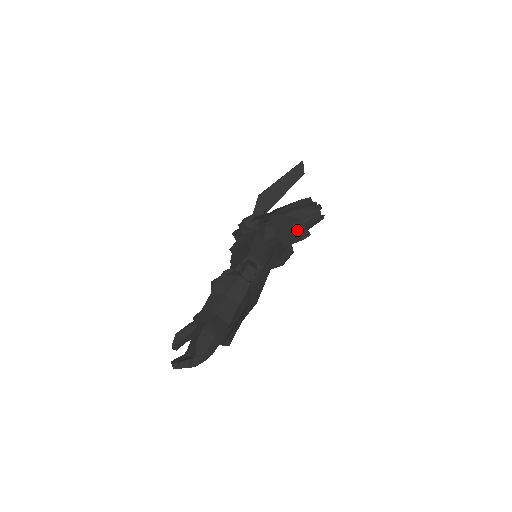
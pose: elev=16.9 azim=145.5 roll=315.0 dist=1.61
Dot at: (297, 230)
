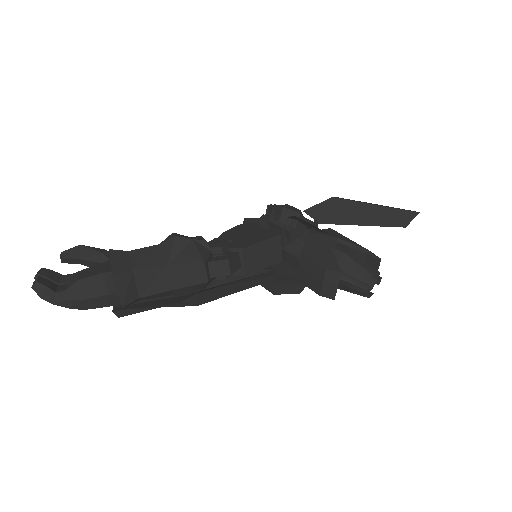
Dot at: (325, 279)
